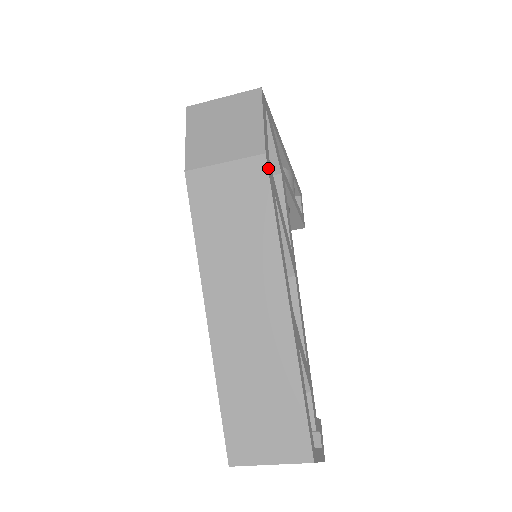
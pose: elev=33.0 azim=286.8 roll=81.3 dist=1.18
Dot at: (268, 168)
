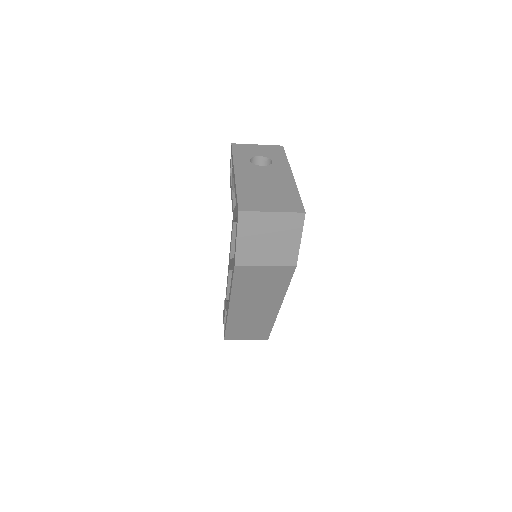
Dot at: (294, 270)
